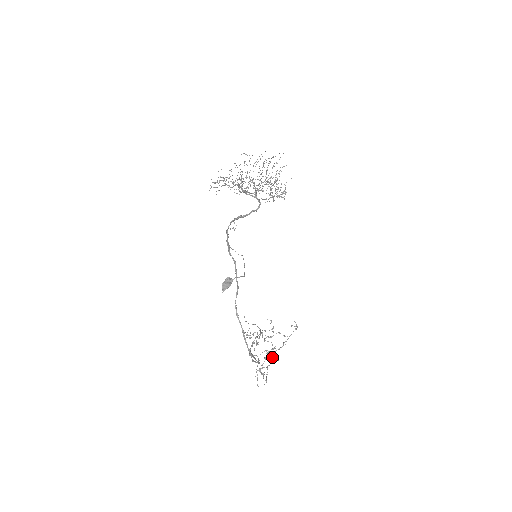
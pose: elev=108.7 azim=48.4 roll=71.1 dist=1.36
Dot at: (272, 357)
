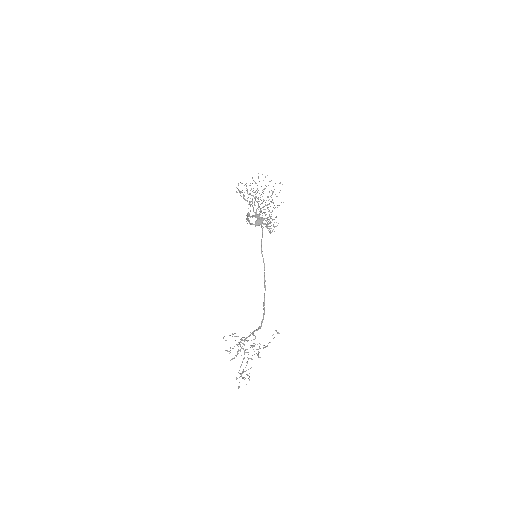
Dot at: (257, 355)
